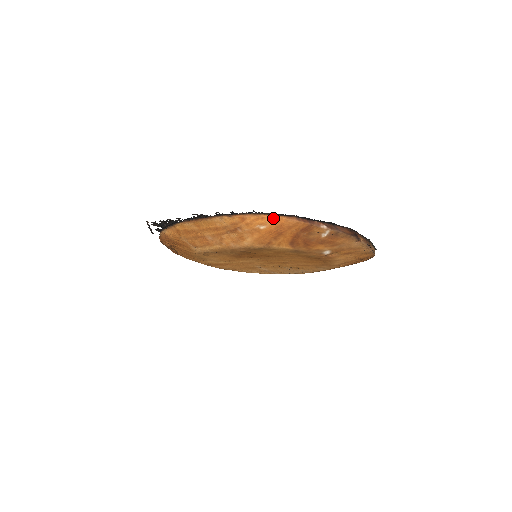
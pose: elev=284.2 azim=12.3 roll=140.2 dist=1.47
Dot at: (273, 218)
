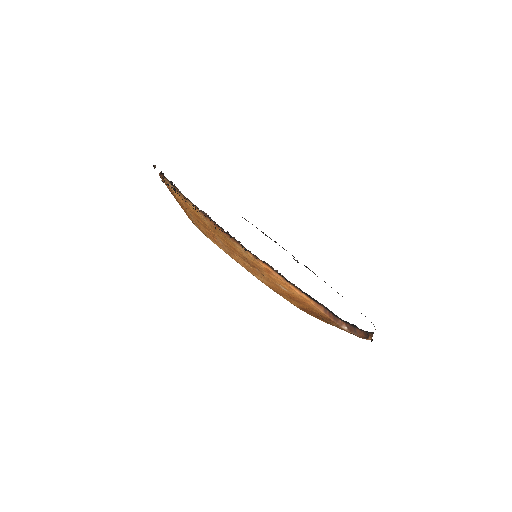
Dot at: (301, 296)
